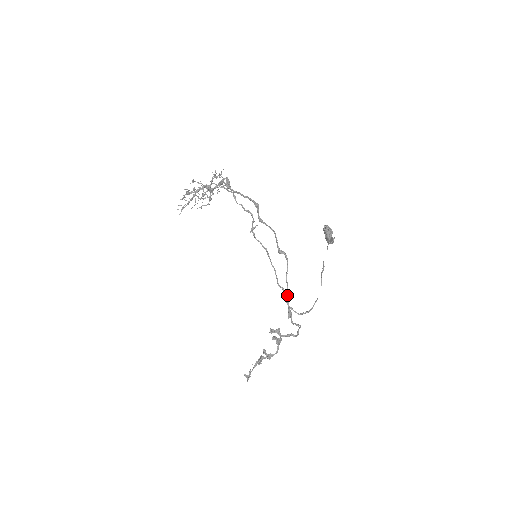
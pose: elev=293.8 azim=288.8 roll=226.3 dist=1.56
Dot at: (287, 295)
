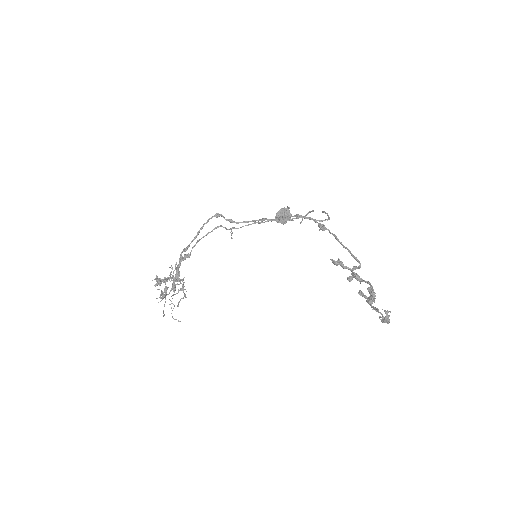
Dot at: (300, 215)
